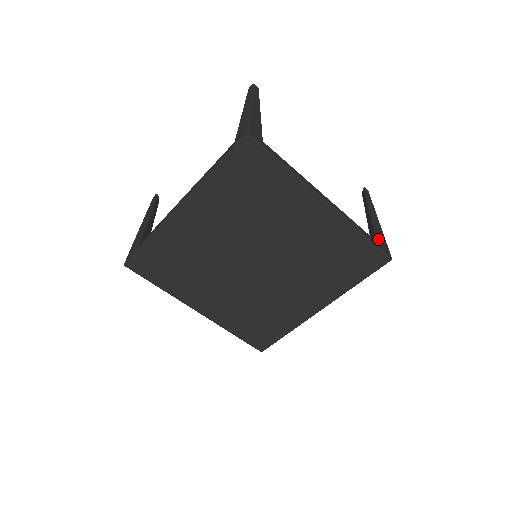
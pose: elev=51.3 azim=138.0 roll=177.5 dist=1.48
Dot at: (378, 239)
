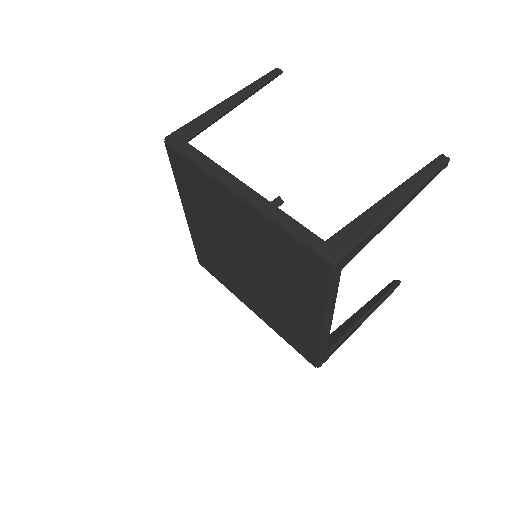
Dot at: (334, 234)
